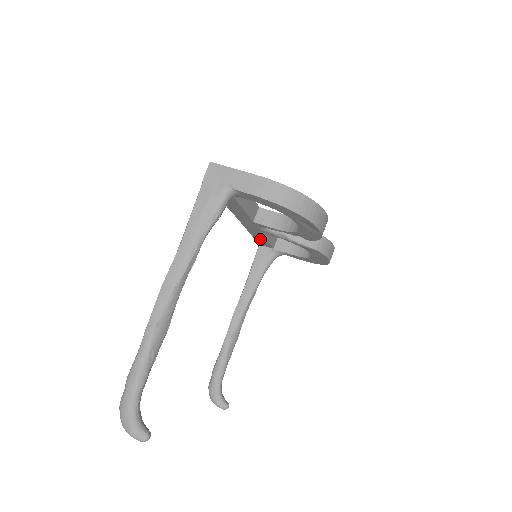
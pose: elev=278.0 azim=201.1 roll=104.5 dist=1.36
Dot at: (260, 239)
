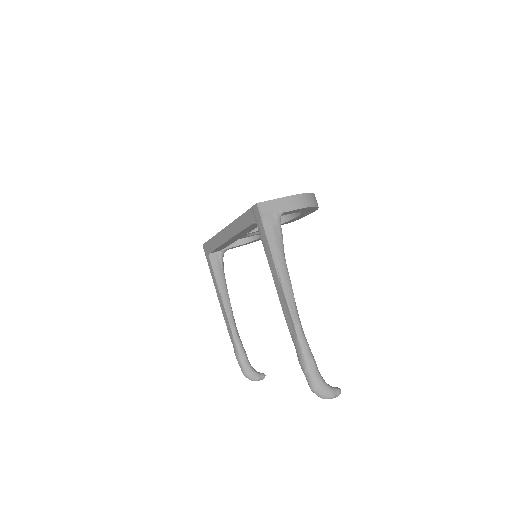
Dot at: (220, 248)
